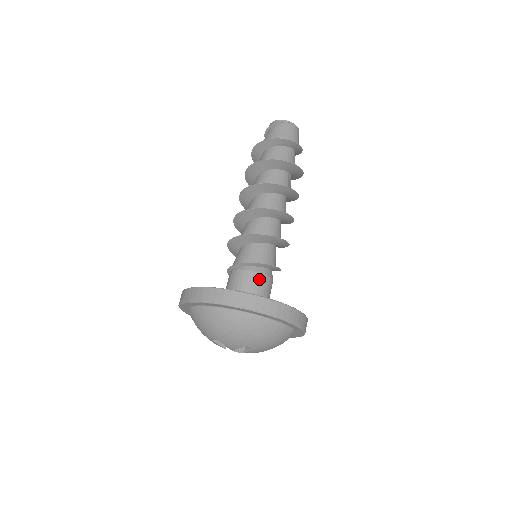
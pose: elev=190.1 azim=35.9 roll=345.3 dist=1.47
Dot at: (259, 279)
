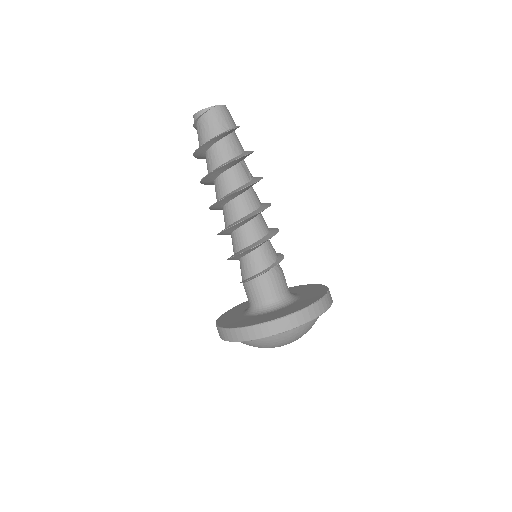
Dot at: (271, 283)
